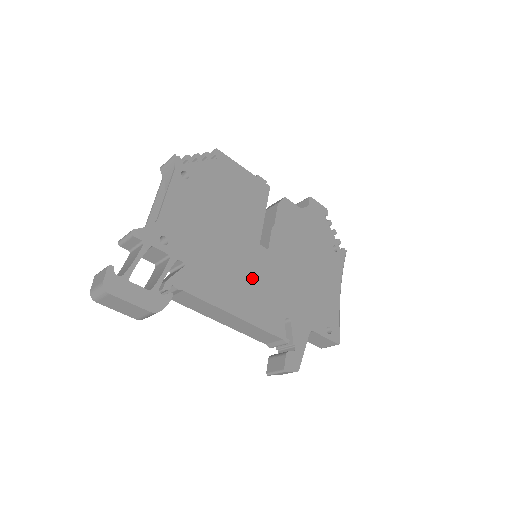
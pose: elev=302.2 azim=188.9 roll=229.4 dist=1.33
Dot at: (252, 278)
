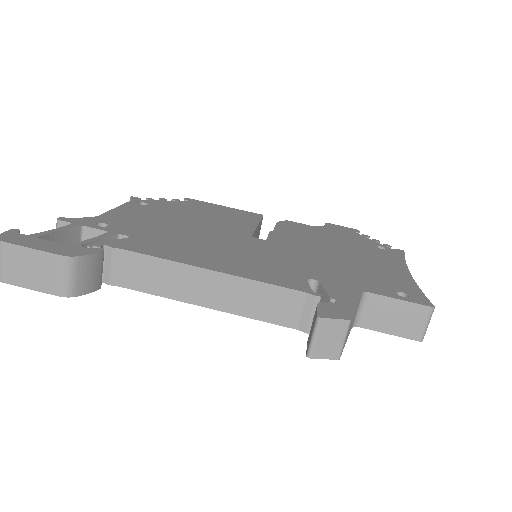
Dot at: (240, 252)
